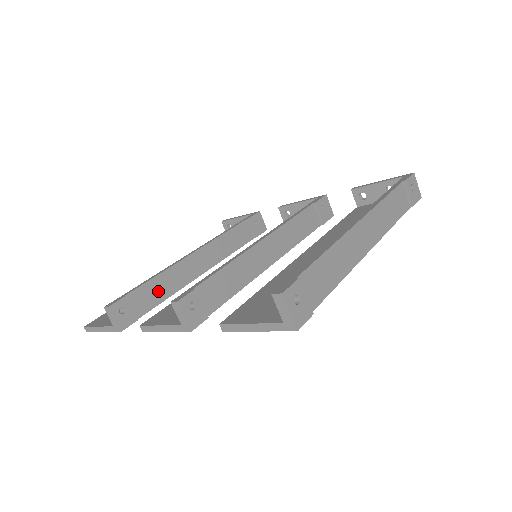
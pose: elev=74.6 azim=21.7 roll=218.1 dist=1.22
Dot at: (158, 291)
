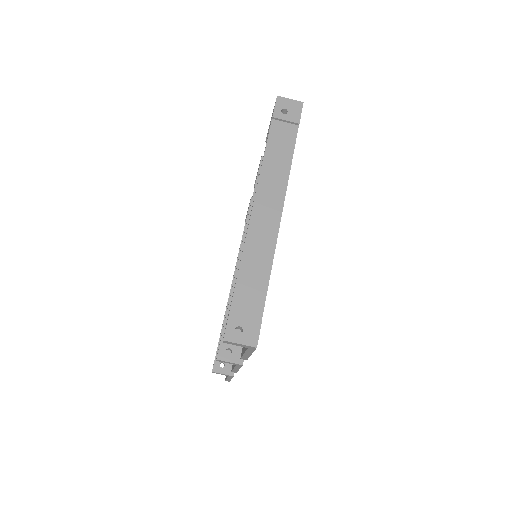
Dot at: occluded
